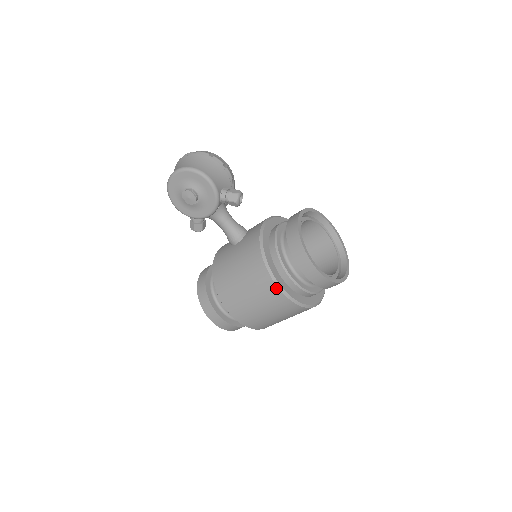
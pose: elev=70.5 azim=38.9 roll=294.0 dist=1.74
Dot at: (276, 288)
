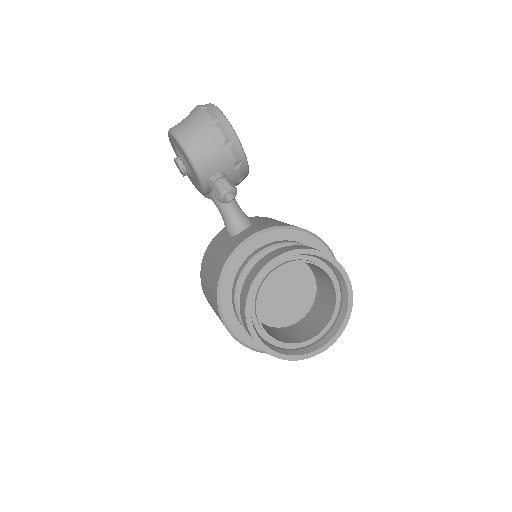
Dot at: (222, 321)
